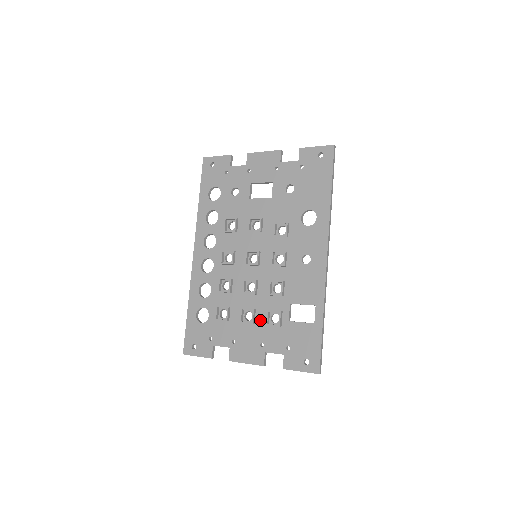
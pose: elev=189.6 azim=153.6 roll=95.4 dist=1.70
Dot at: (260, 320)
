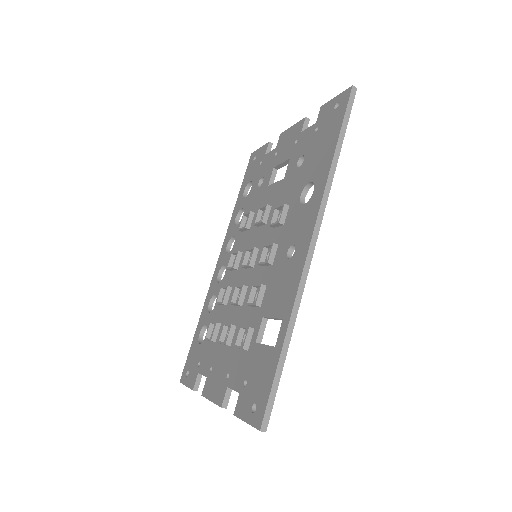
Dot at: occluded
